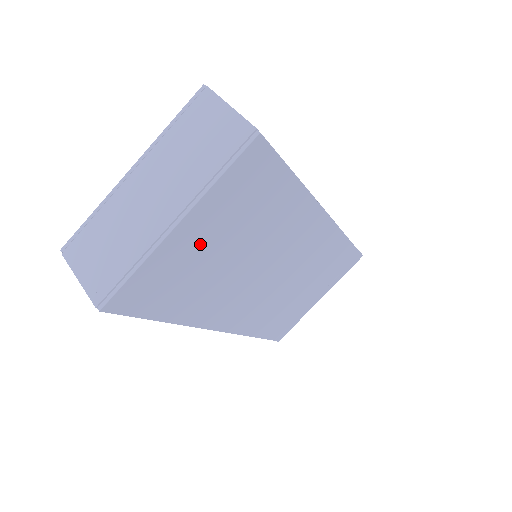
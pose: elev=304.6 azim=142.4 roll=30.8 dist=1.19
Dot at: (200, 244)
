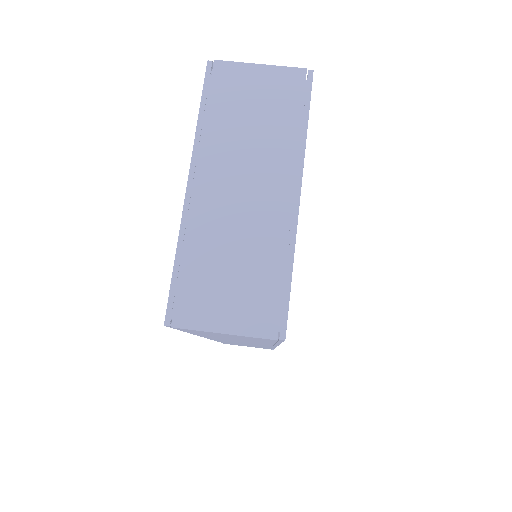
Dot at: occluded
